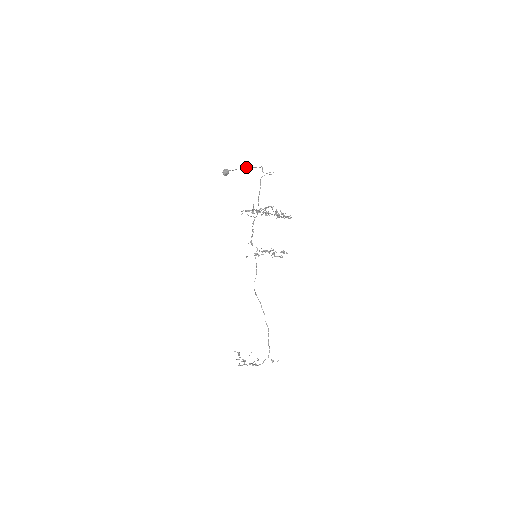
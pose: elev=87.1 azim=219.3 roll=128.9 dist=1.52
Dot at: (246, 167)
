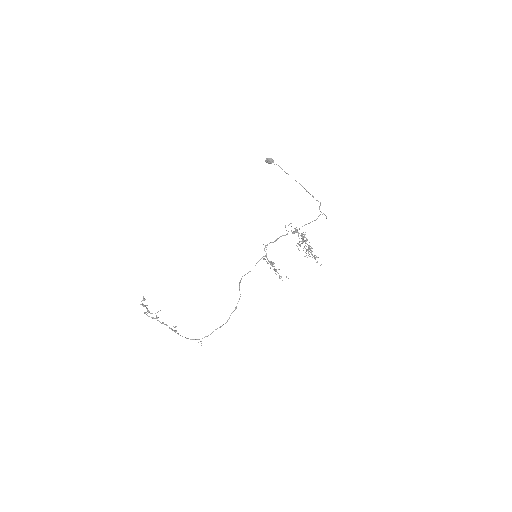
Dot at: occluded
